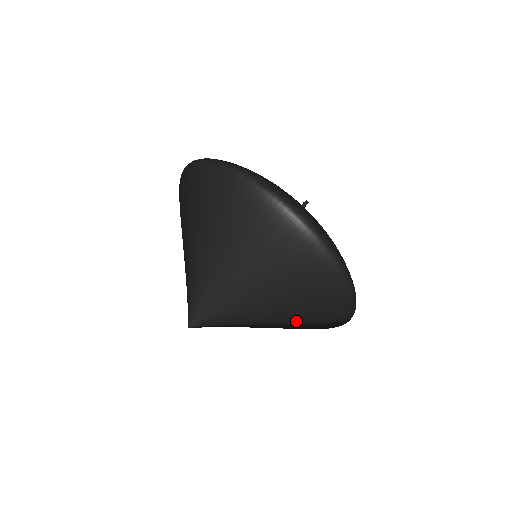
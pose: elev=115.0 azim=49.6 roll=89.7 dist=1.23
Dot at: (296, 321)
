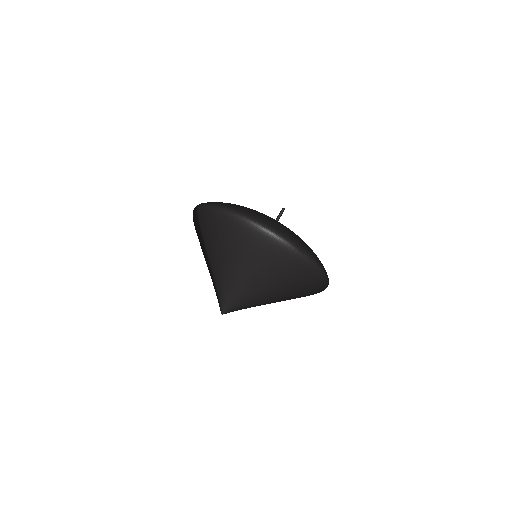
Dot at: occluded
